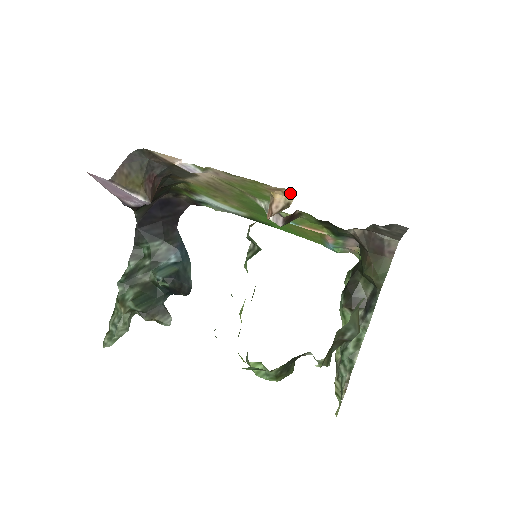
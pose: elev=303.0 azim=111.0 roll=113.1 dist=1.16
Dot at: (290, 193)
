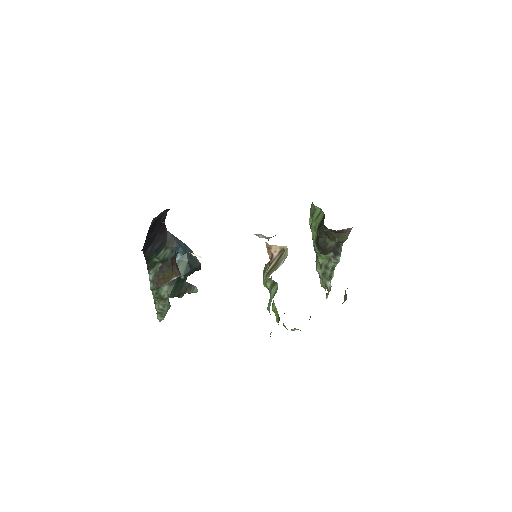
Dot at: occluded
